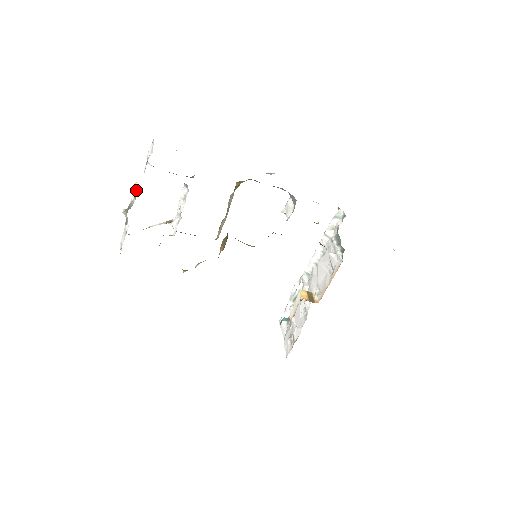
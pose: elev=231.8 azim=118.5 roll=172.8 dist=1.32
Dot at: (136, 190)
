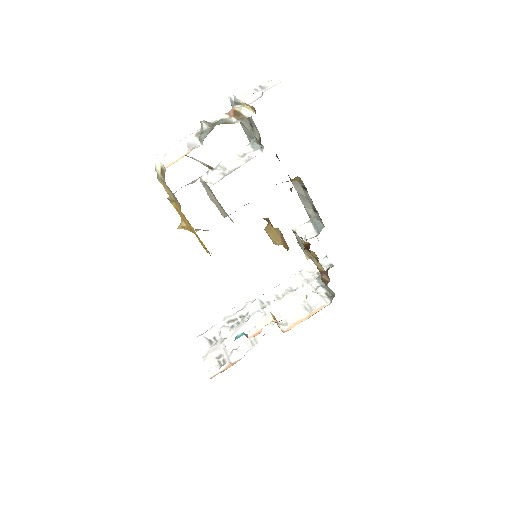
Dot at: (244, 112)
